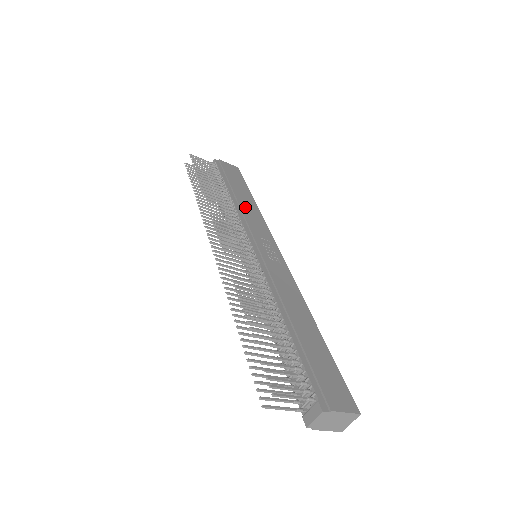
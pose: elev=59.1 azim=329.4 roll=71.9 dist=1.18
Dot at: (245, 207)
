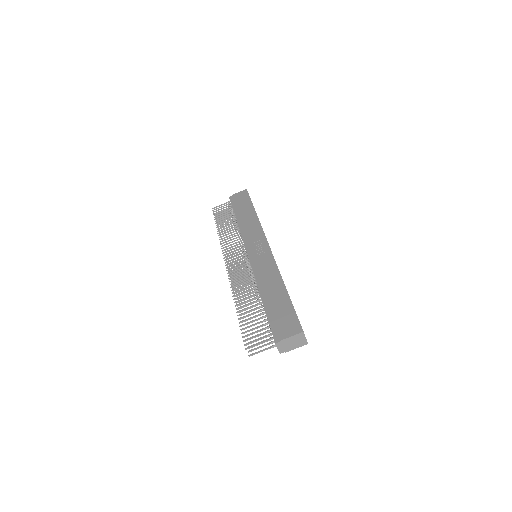
Dot at: (246, 224)
